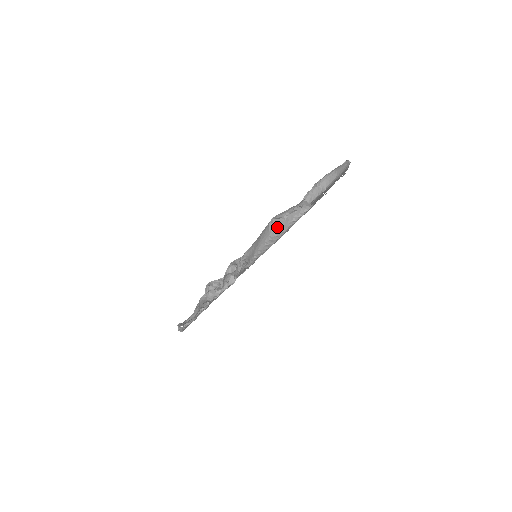
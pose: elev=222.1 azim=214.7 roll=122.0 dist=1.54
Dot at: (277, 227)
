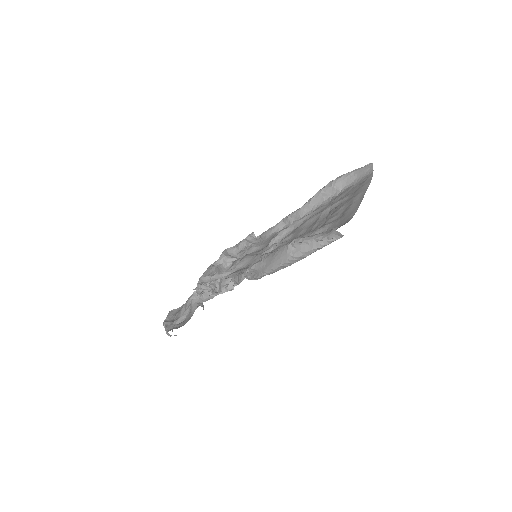
Dot at: (298, 251)
